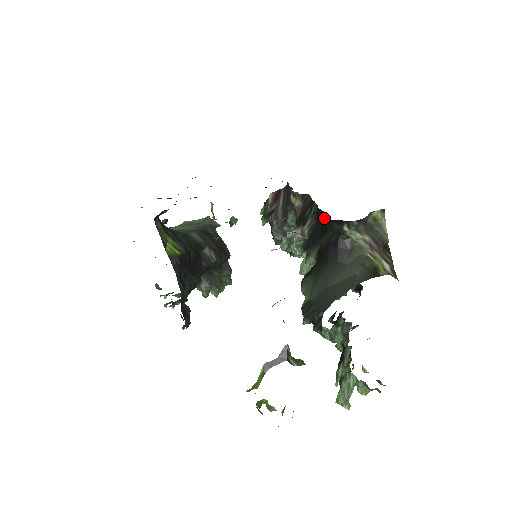
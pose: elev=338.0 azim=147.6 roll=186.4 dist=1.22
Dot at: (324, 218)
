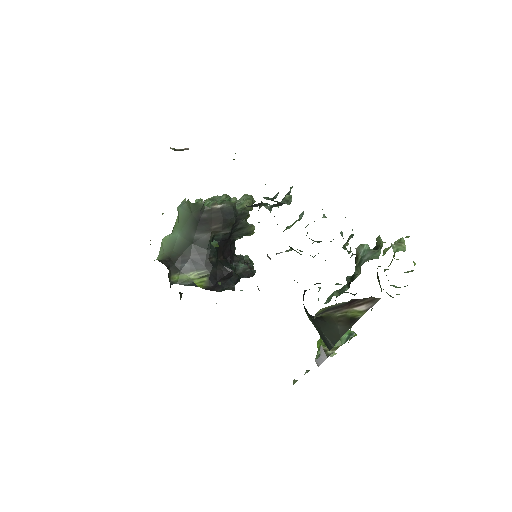
Dot at: occluded
